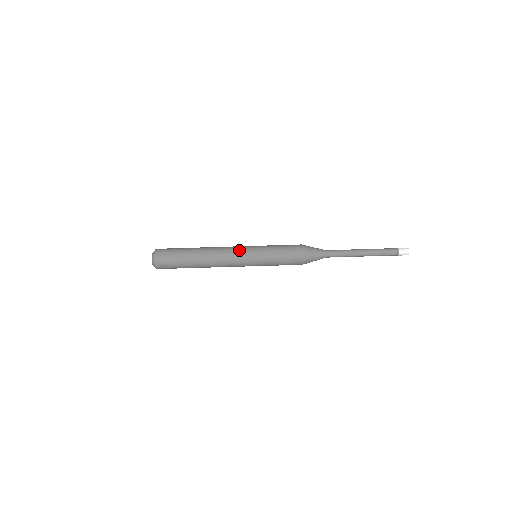
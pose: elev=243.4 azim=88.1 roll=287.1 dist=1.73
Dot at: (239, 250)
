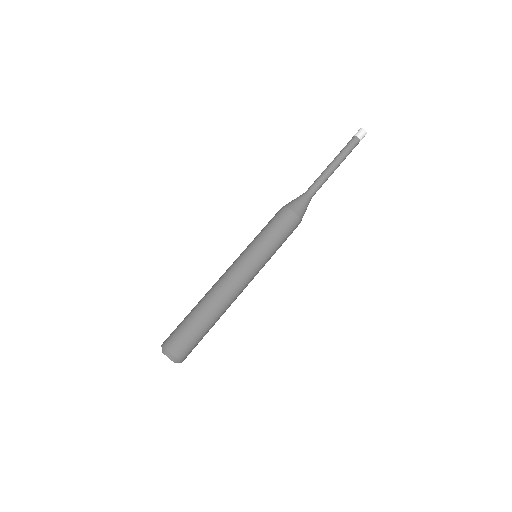
Dot at: (242, 266)
